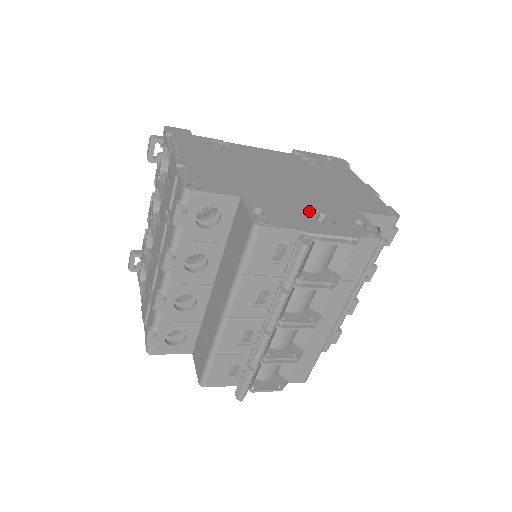
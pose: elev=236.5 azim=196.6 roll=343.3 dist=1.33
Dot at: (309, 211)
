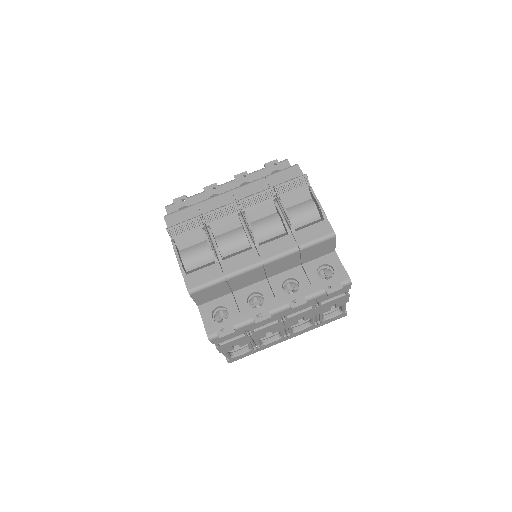
Dot at: occluded
